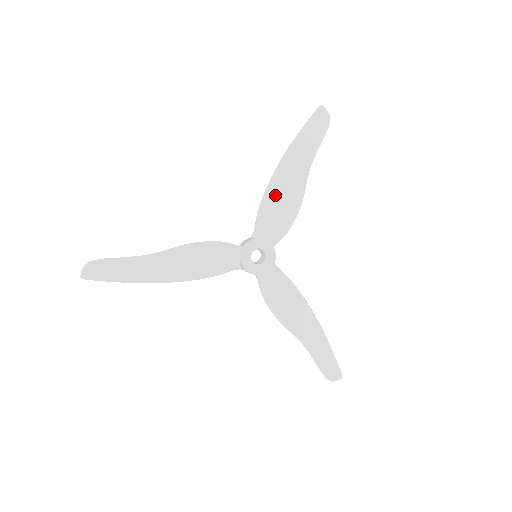
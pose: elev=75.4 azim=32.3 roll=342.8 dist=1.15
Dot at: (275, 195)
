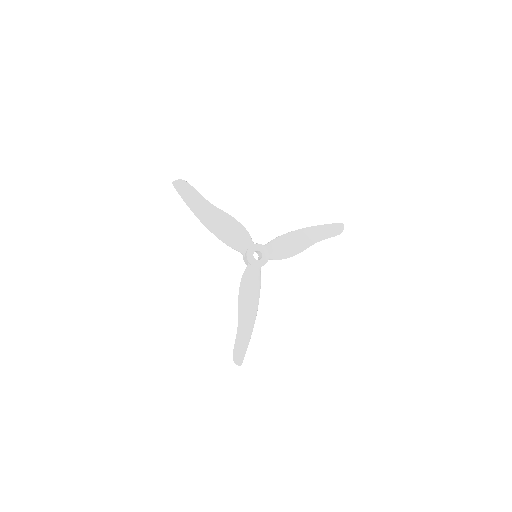
Dot at: (289, 239)
